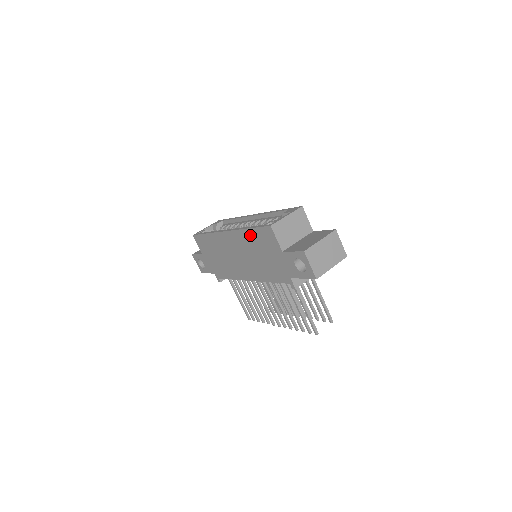
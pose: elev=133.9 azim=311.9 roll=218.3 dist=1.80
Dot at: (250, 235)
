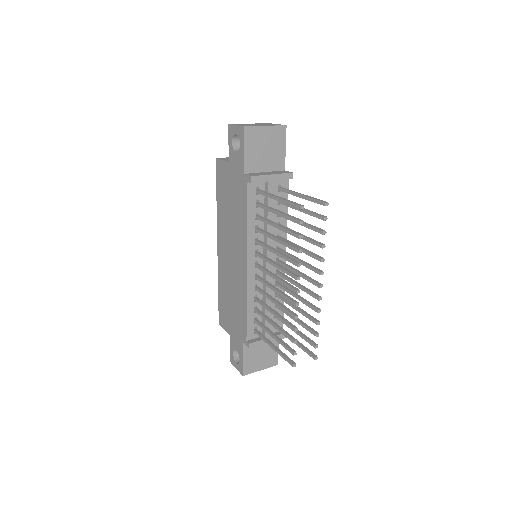
Dot at: (220, 204)
